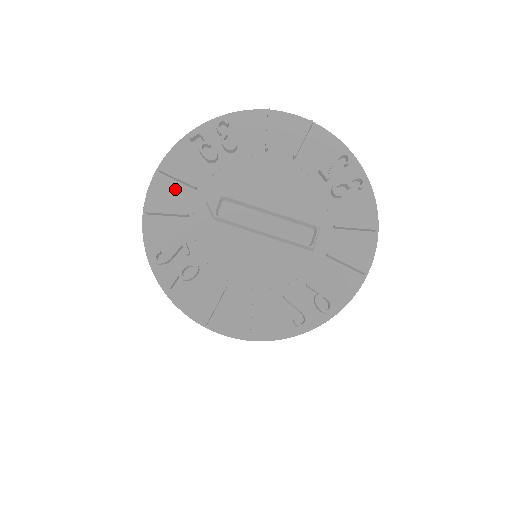
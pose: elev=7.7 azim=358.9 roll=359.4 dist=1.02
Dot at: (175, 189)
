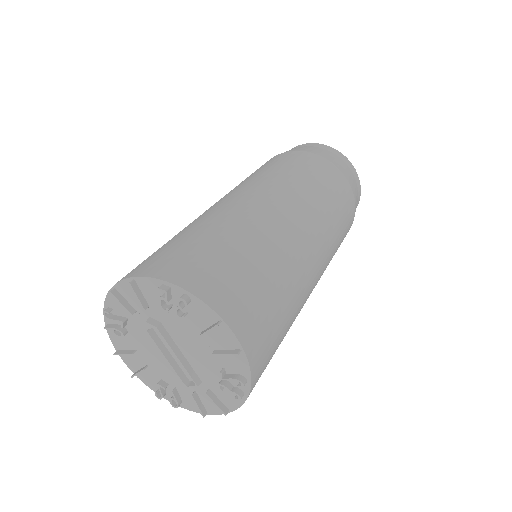
Dot at: (137, 295)
